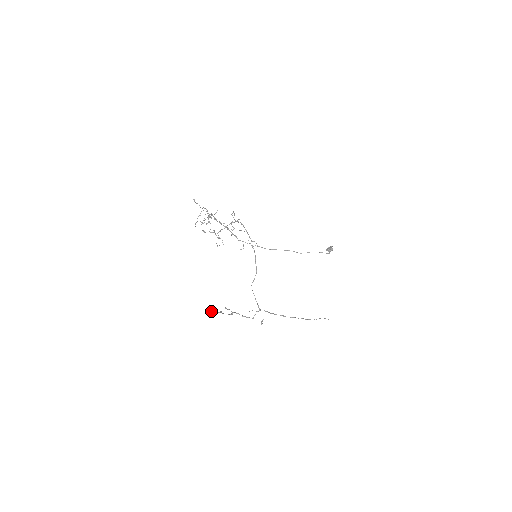
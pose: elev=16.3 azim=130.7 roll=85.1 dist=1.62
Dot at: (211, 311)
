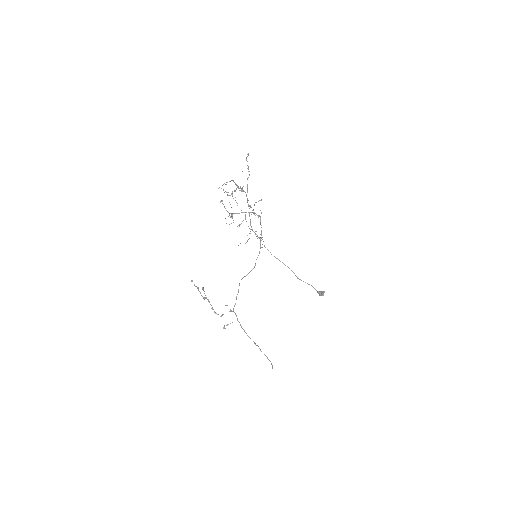
Dot at: occluded
